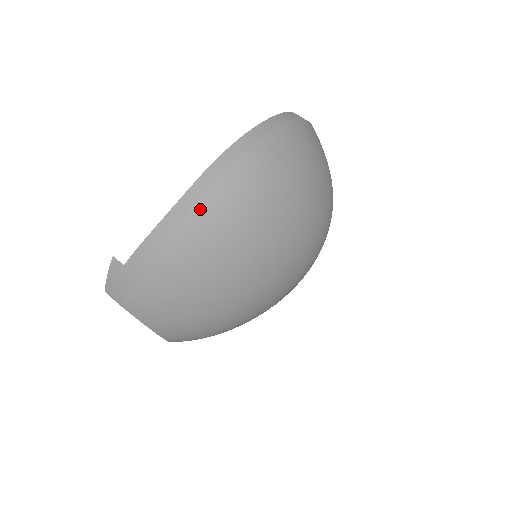
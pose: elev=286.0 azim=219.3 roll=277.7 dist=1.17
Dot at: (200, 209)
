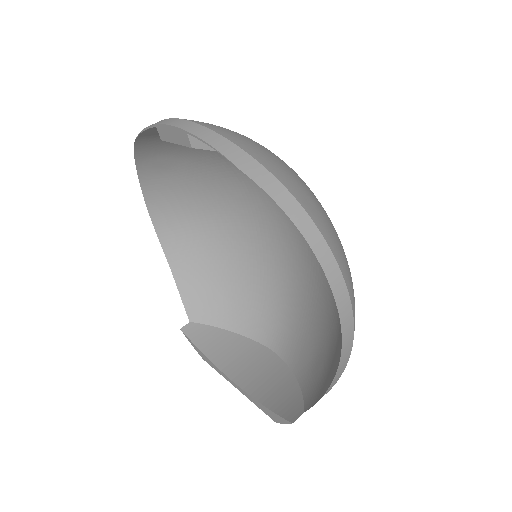
Dot at: occluded
